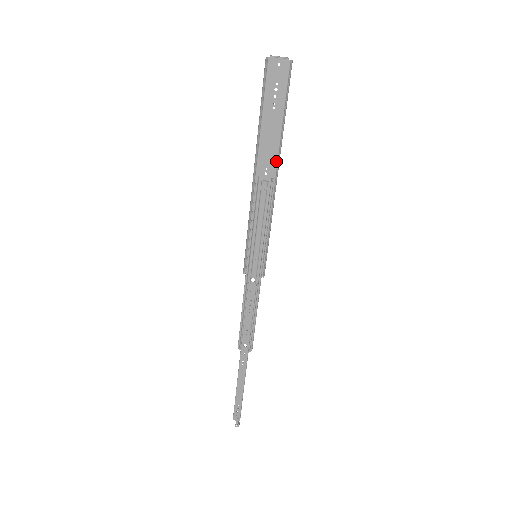
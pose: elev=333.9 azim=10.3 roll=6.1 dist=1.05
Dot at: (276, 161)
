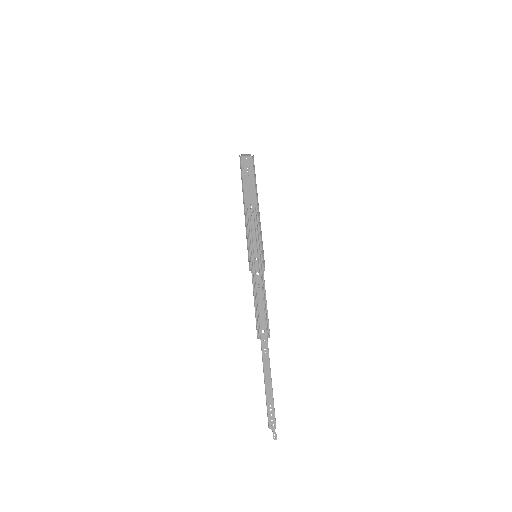
Dot at: (256, 199)
